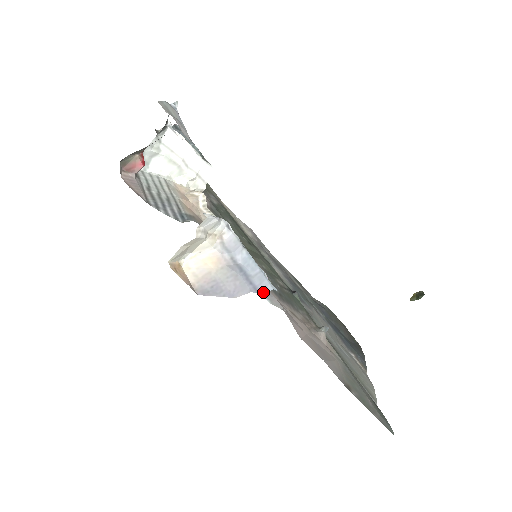
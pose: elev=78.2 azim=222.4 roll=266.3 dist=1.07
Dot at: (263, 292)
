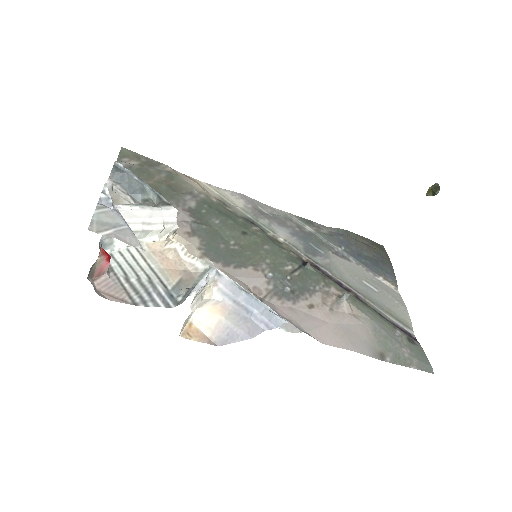
Dot at: (275, 327)
